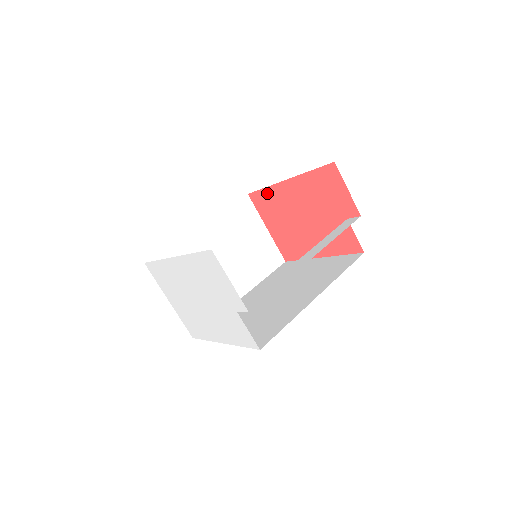
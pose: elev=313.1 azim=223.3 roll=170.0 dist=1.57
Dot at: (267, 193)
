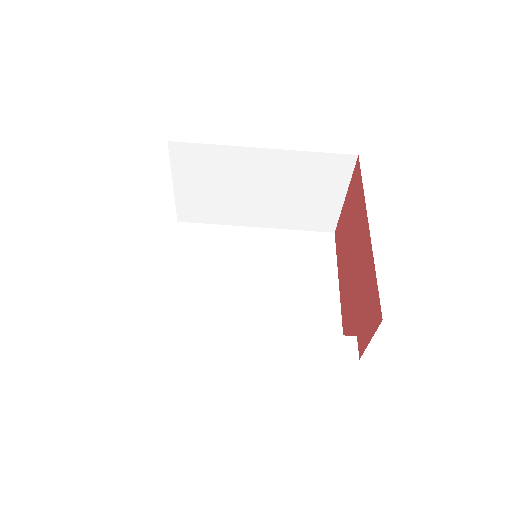
Dot at: (361, 192)
